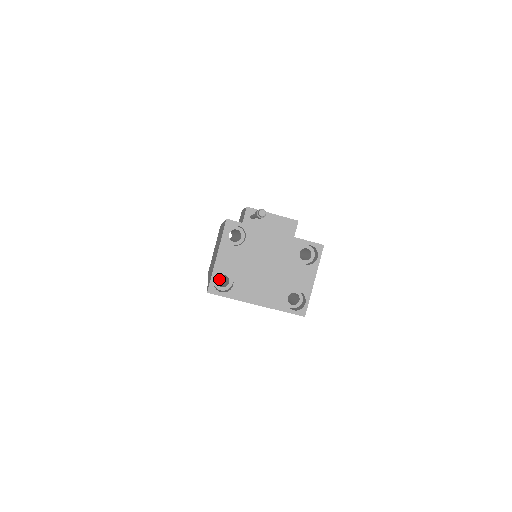
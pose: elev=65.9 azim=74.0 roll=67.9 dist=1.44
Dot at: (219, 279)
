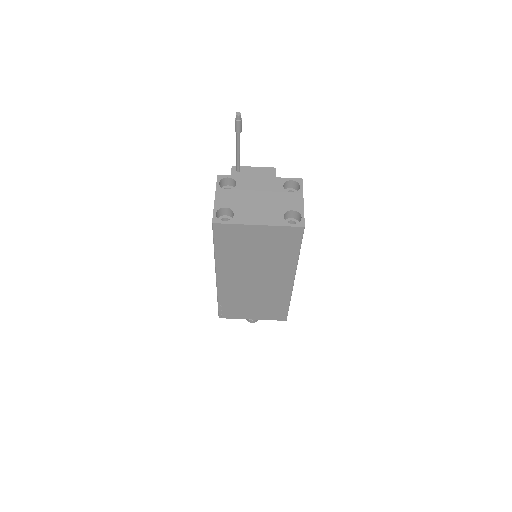
Dot at: occluded
